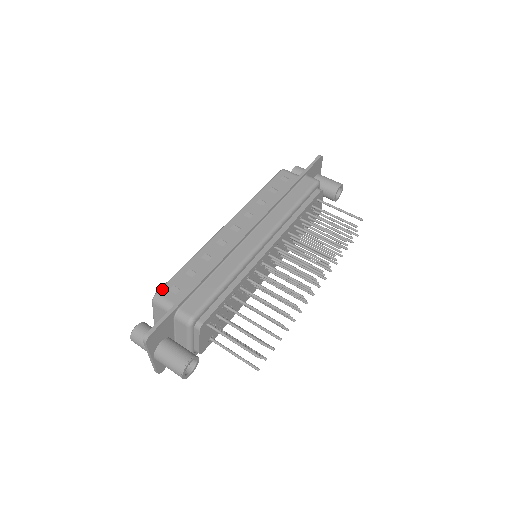
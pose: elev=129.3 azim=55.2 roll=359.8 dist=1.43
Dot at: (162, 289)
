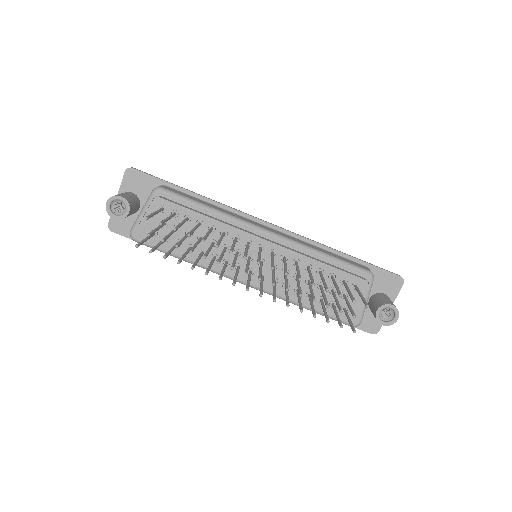
Dot at: occluded
